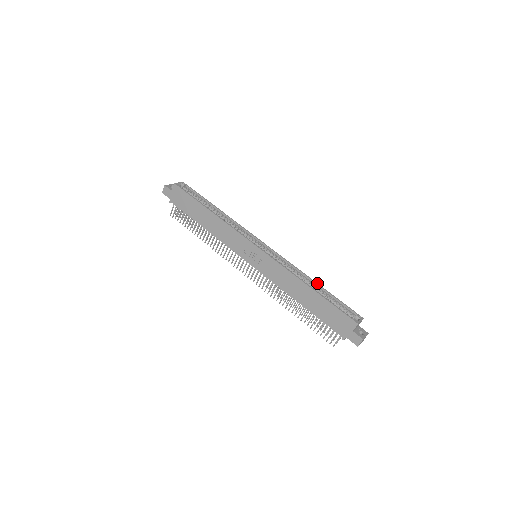
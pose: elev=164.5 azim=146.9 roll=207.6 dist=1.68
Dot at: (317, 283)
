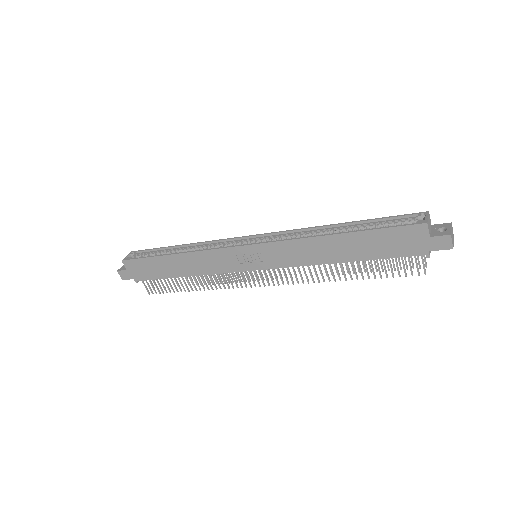
Dot at: (341, 223)
